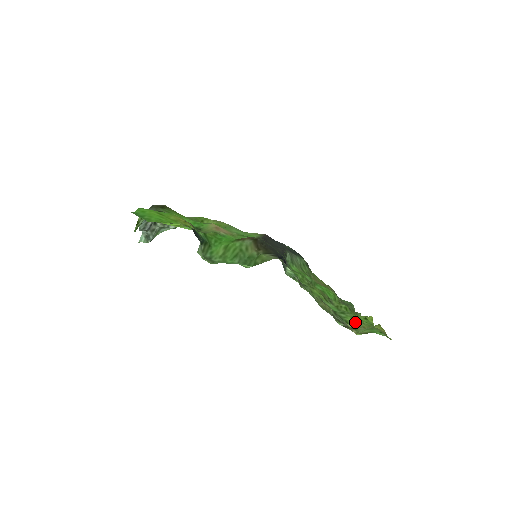
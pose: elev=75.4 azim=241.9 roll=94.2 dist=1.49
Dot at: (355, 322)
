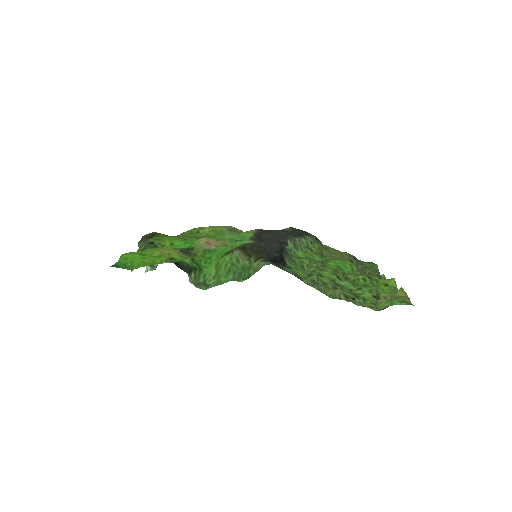
Dot at: (374, 296)
